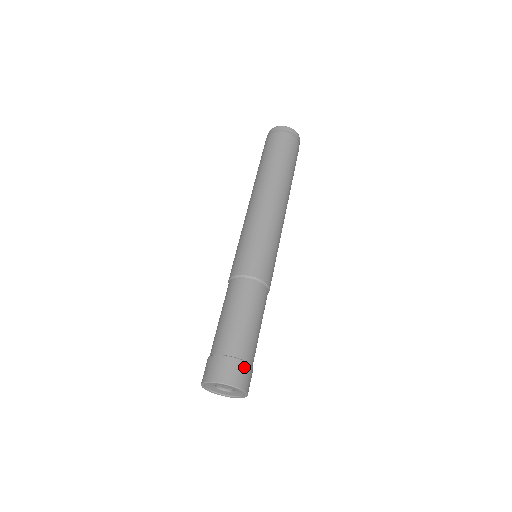
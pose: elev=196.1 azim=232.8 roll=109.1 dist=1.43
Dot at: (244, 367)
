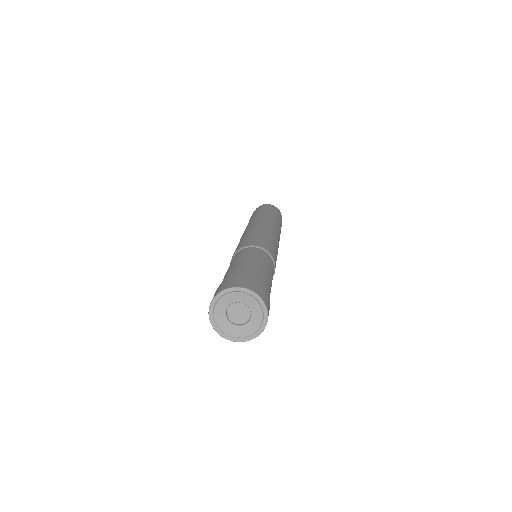
Dot at: (234, 278)
